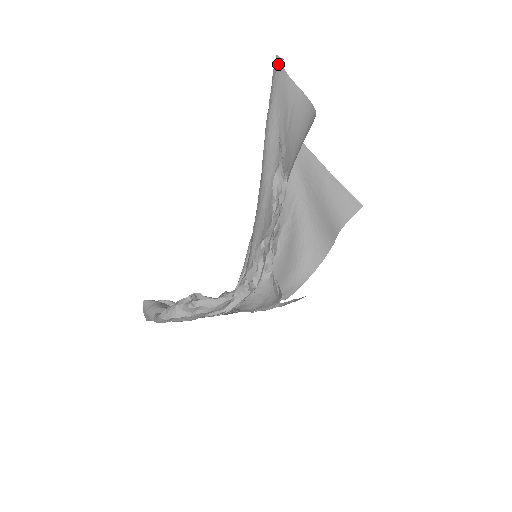
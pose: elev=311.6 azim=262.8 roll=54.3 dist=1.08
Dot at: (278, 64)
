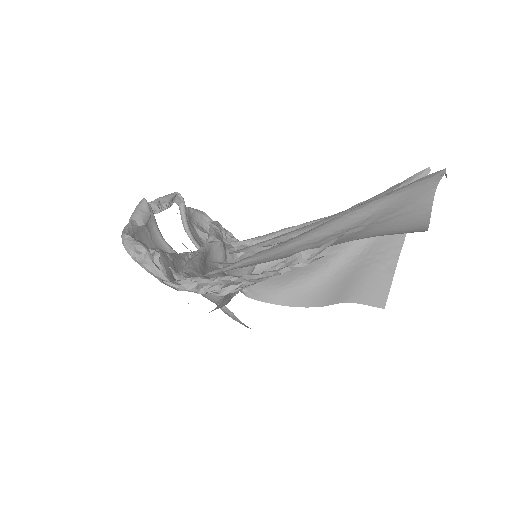
Dot at: (438, 175)
